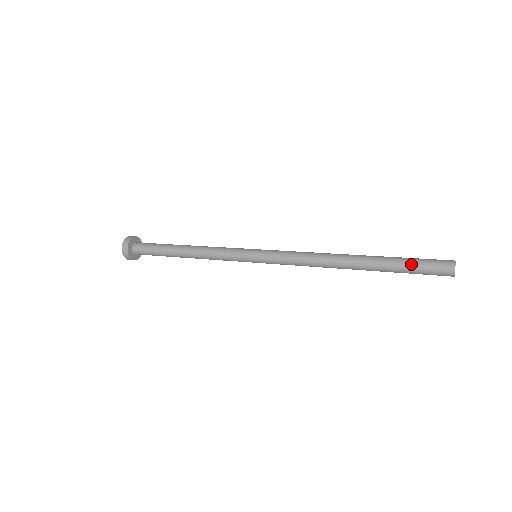
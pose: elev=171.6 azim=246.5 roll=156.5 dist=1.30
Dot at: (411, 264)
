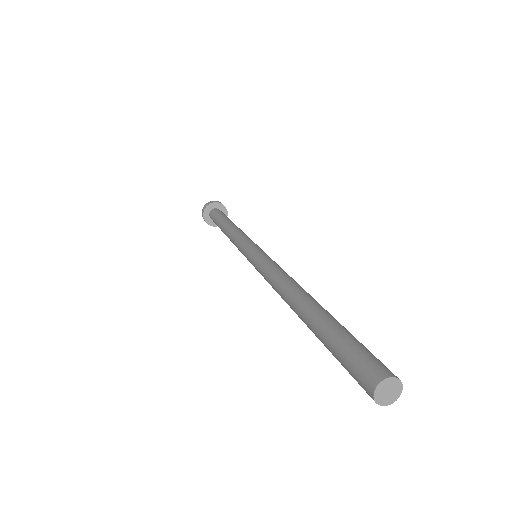
Dot at: (334, 356)
